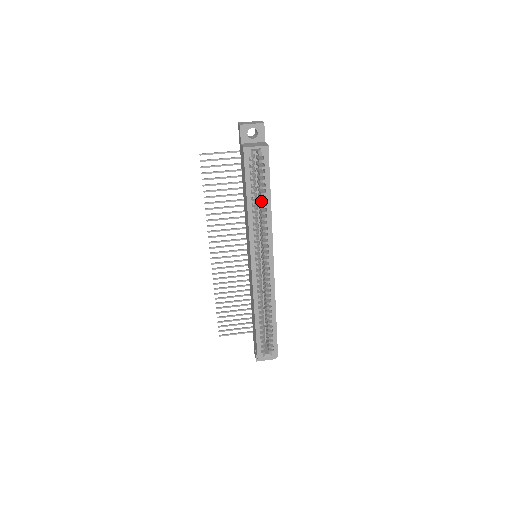
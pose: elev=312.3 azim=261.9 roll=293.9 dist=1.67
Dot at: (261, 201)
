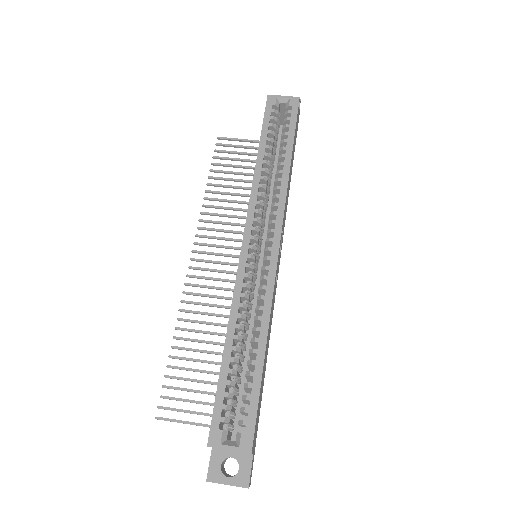
Dot at: (278, 158)
